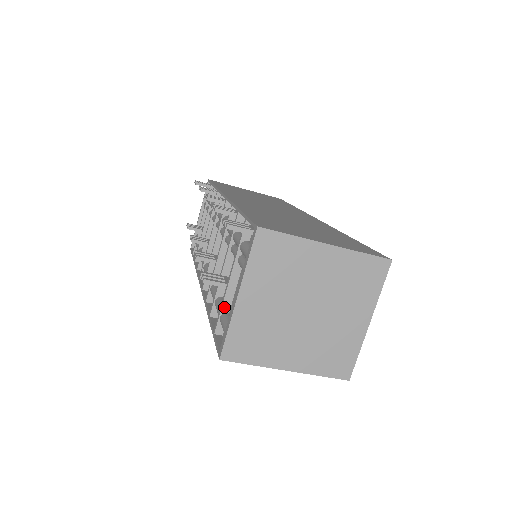
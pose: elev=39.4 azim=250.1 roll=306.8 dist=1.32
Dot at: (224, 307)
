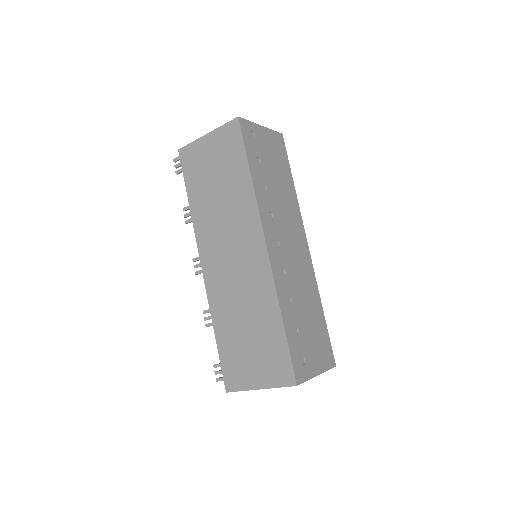
Dot at: occluded
